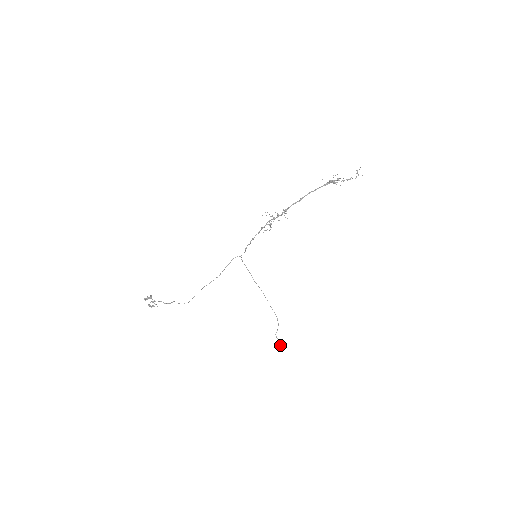
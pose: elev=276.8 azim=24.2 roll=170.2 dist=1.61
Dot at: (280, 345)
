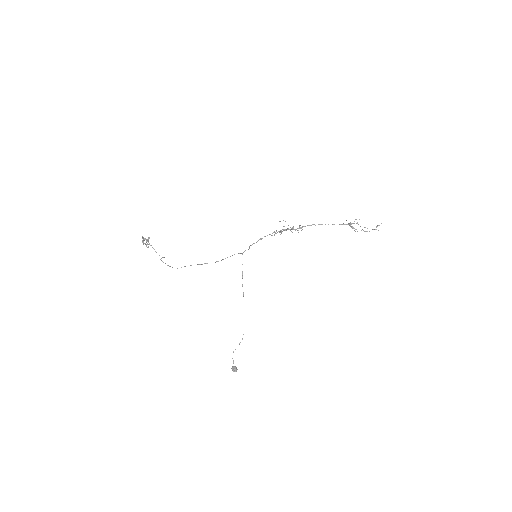
Dot at: (232, 367)
